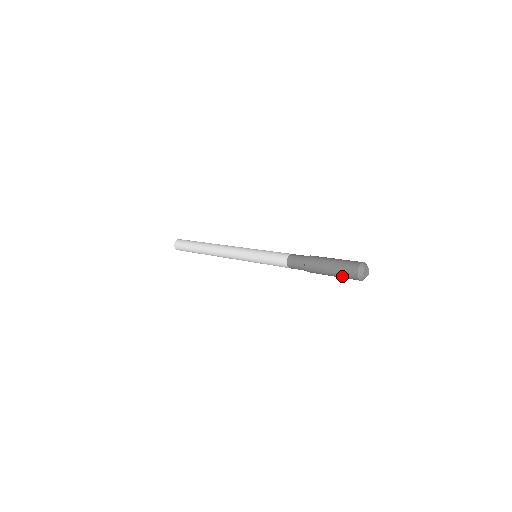
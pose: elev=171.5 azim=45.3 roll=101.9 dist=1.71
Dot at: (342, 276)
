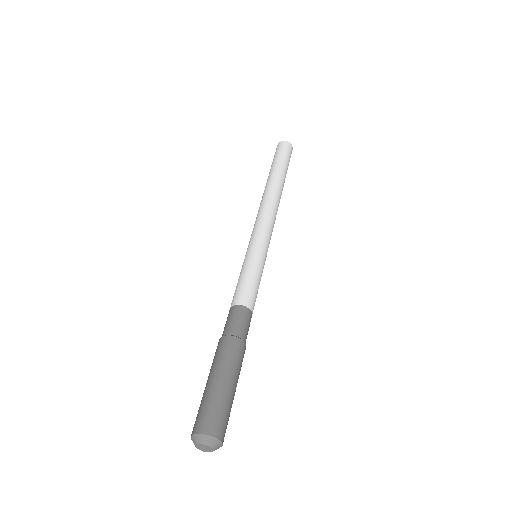
Dot at: (201, 404)
